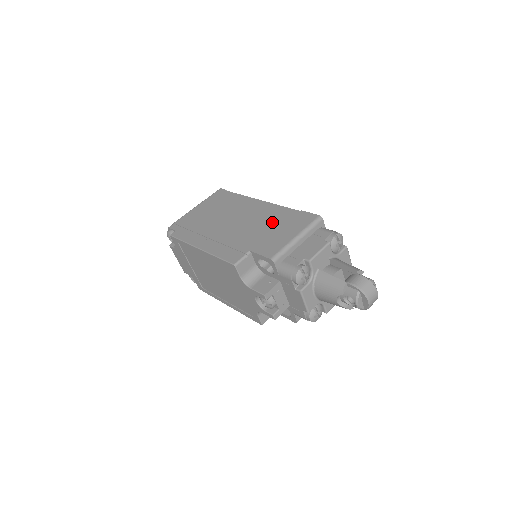
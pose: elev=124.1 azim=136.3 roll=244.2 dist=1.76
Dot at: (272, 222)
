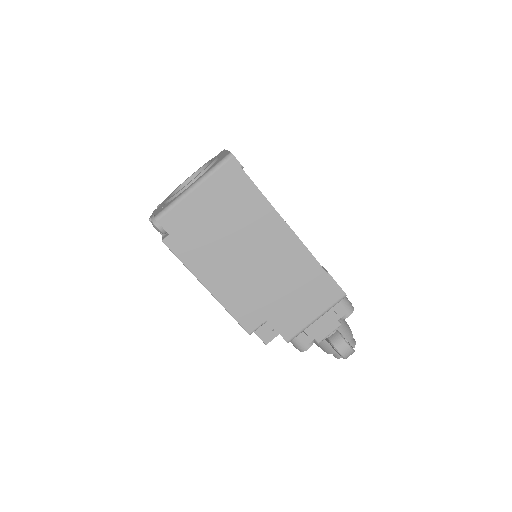
Dot at: (297, 282)
